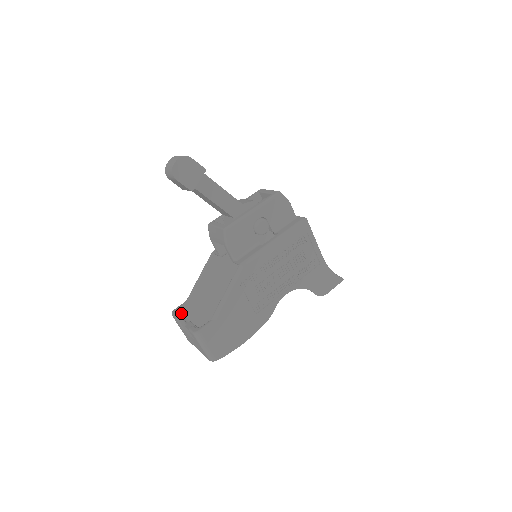
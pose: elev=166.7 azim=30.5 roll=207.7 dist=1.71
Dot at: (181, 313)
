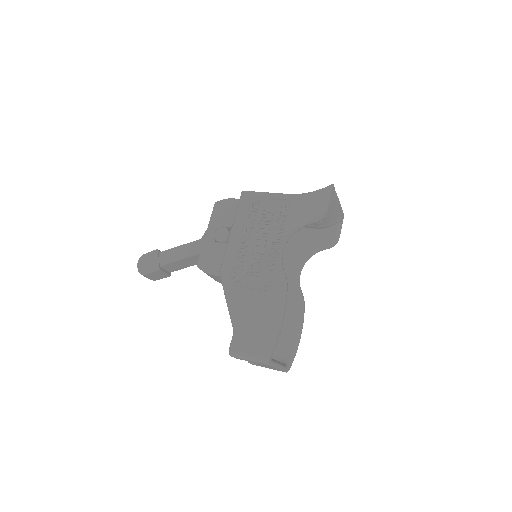
Dot at: occluded
